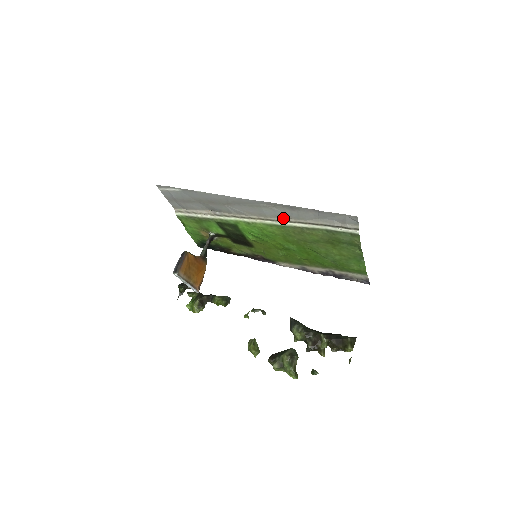
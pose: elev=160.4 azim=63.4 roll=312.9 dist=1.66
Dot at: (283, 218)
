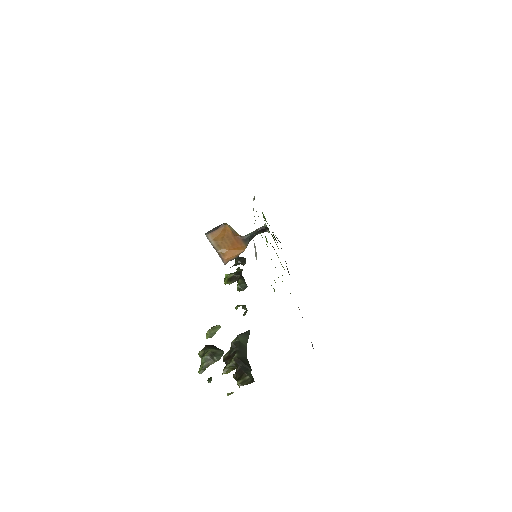
Dot at: (254, 223)
